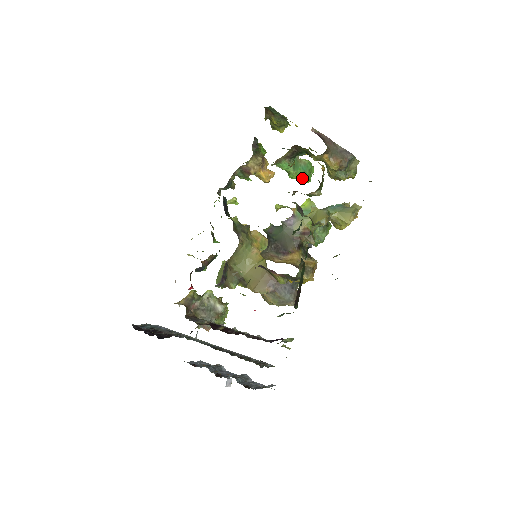
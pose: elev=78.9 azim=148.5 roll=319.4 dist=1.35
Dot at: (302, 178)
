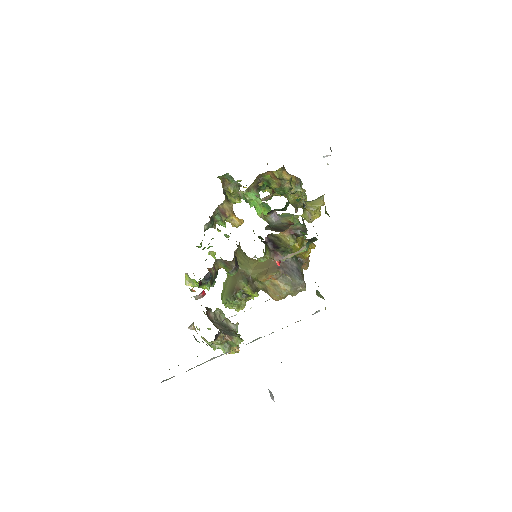
Dot at: occluded
